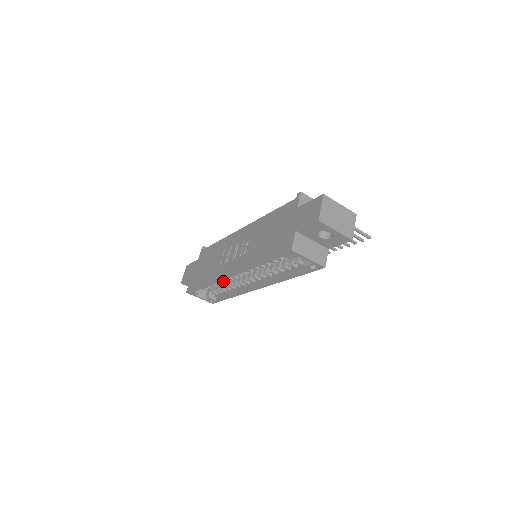
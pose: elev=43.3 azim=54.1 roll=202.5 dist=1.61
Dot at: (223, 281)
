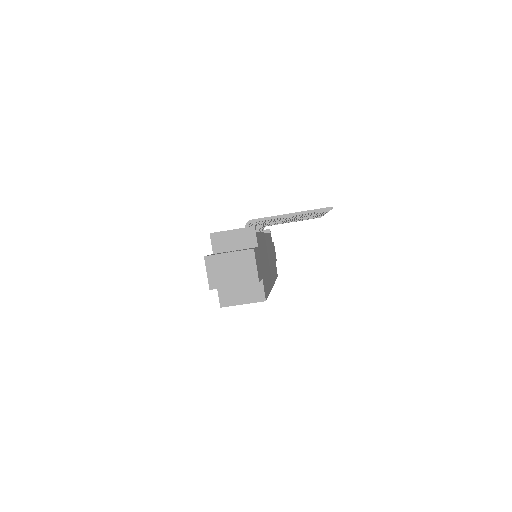
Dot at: occluded
